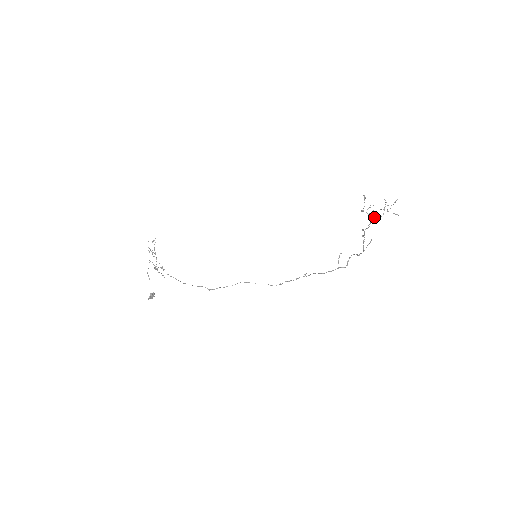
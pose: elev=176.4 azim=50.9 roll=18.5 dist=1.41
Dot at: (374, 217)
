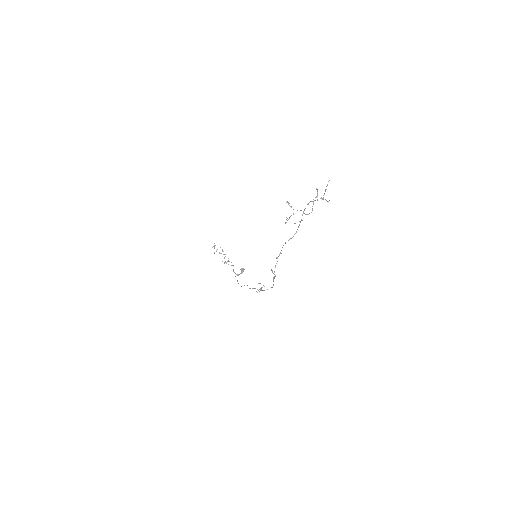
Dot at: (299, 221)
